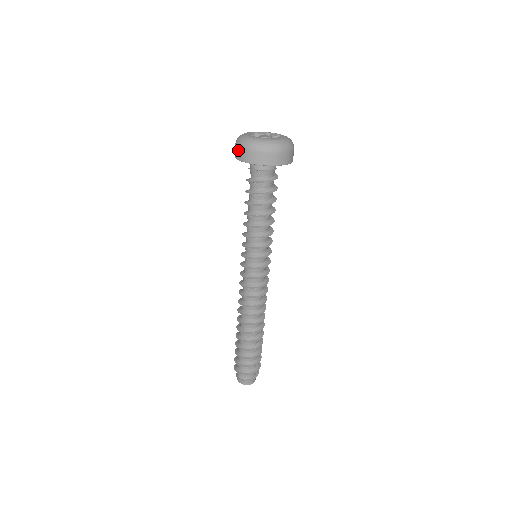
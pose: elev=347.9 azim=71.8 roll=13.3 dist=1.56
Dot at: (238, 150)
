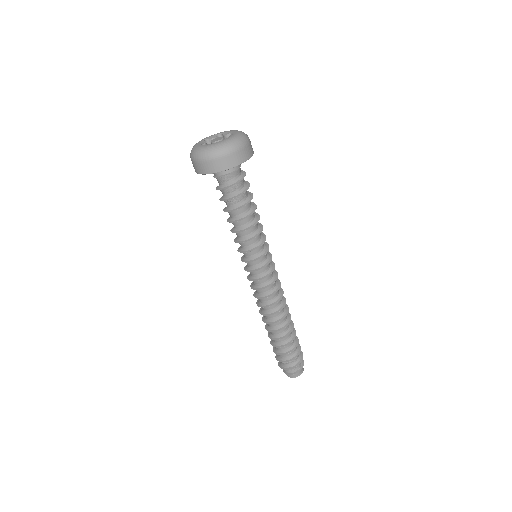
Dot at: (195, 164)
